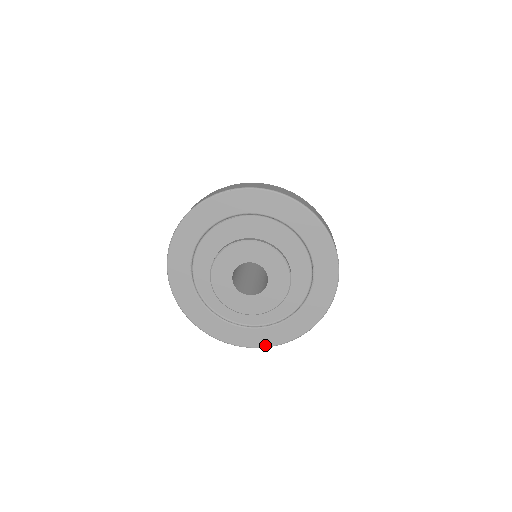
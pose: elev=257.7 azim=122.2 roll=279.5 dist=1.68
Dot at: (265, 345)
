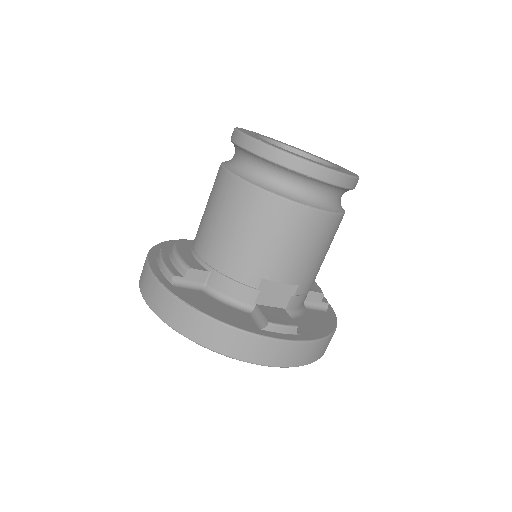
Dot at: occluded
